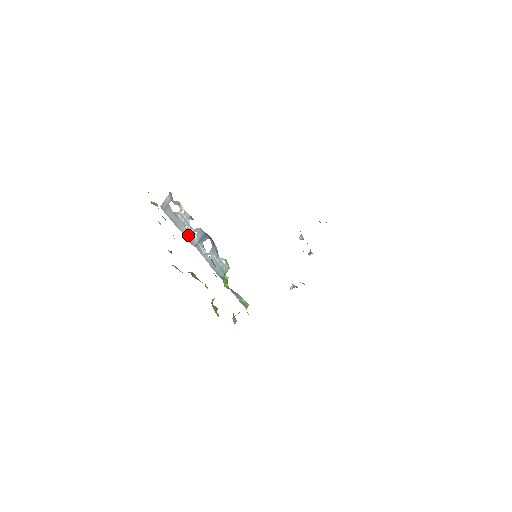
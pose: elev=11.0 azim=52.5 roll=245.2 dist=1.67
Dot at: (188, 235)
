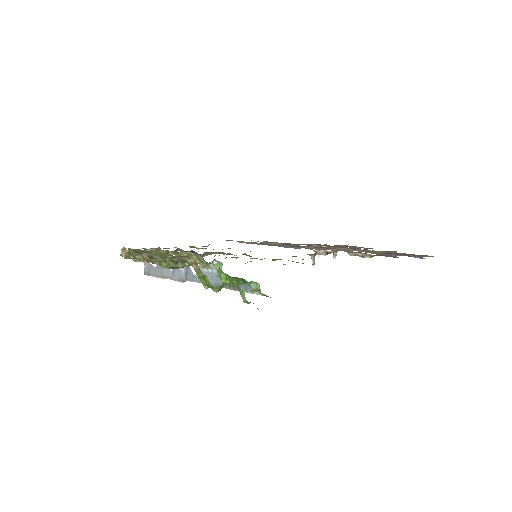
Dot at: (175, 275)
